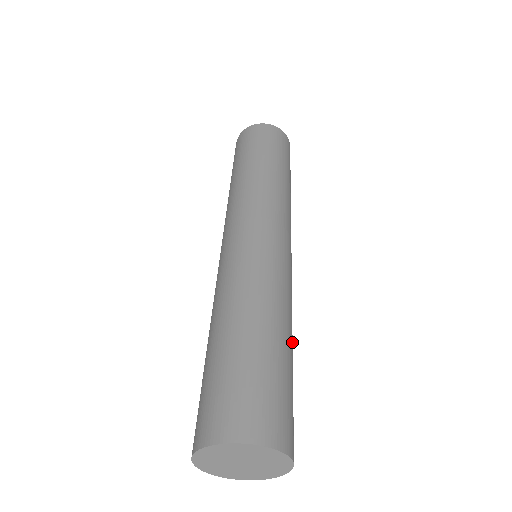
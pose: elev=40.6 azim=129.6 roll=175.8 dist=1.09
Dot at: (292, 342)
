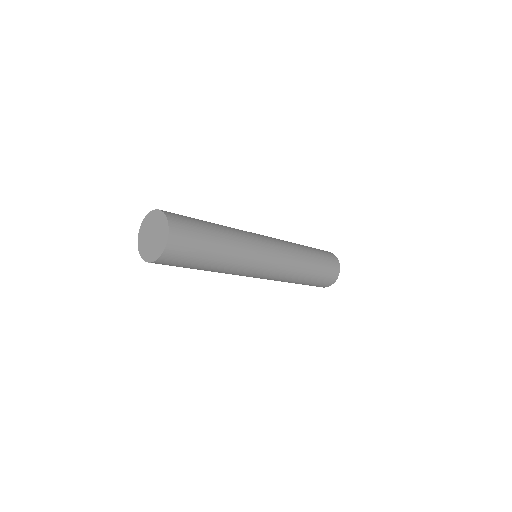
Dot at: (225, 243)
